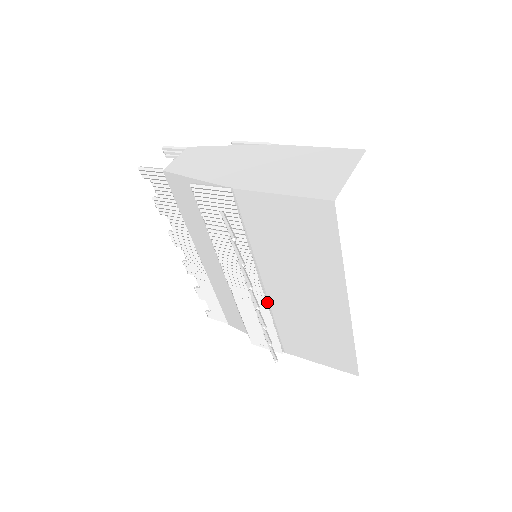
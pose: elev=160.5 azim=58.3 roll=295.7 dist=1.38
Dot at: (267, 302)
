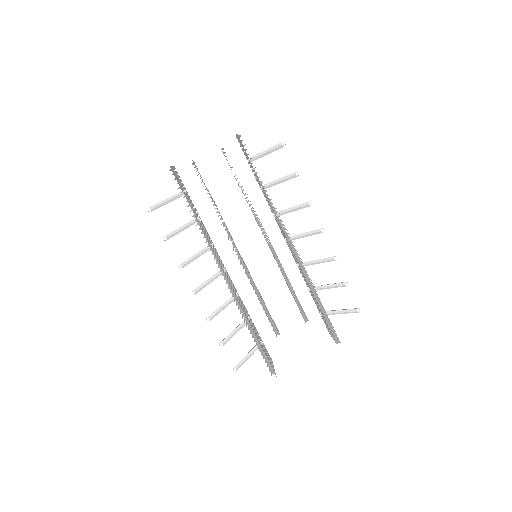
Dot at: (238, 302)
